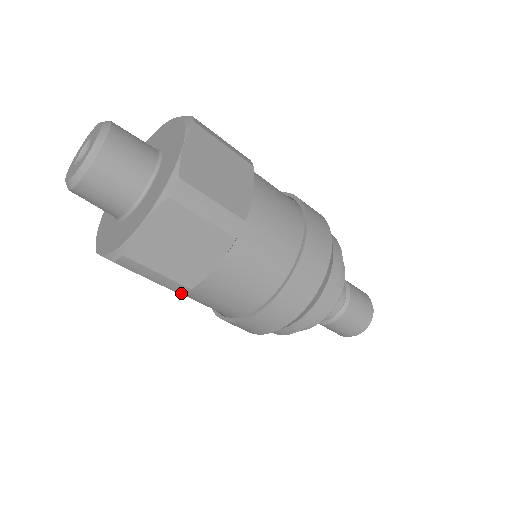
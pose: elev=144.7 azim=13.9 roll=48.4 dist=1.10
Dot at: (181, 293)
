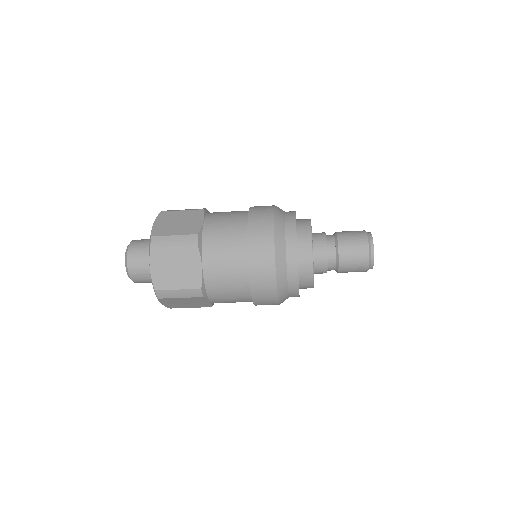
Dot at: occluded
